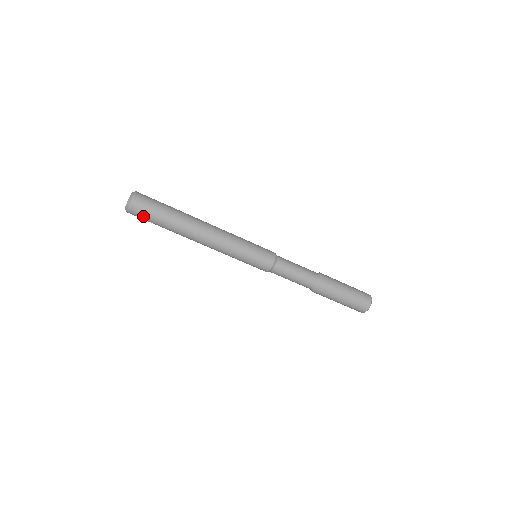
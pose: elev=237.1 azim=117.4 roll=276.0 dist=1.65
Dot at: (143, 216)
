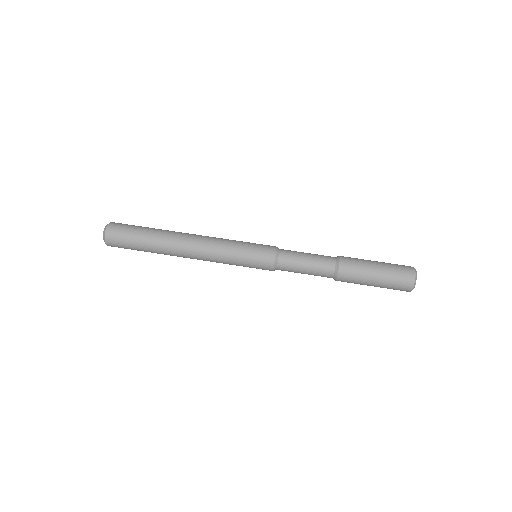
Dot at: (123, 231)
